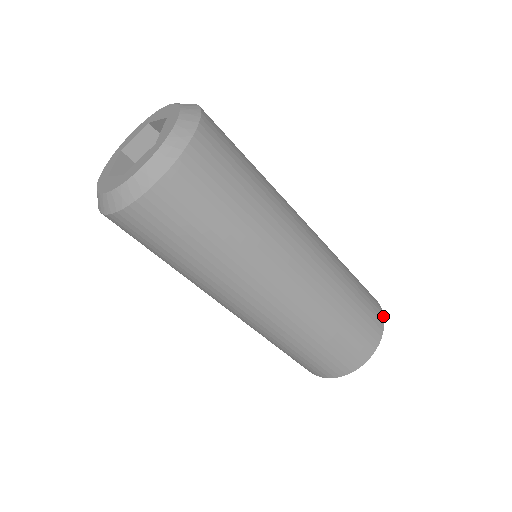
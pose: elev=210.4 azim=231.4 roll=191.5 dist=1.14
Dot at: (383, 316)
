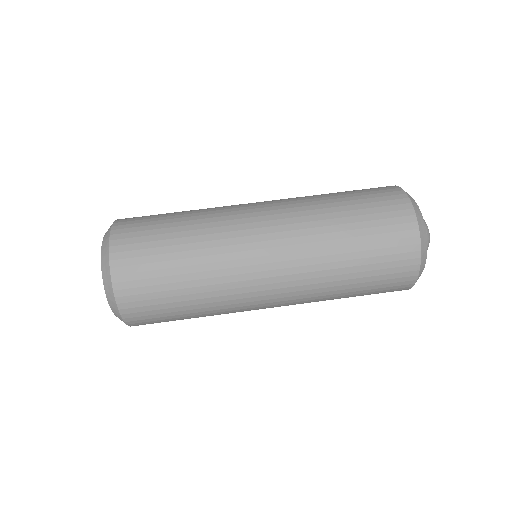
Dot at: (396, 186)
